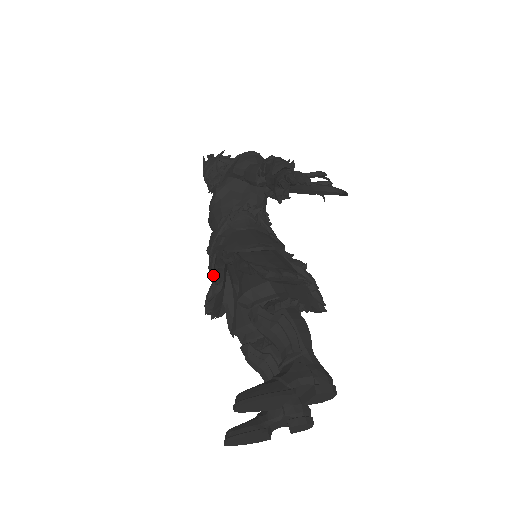
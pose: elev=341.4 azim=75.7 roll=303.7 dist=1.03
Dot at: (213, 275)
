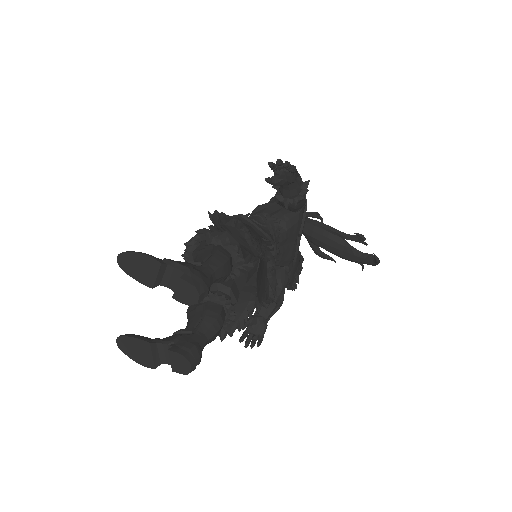
Dot at: occluded
